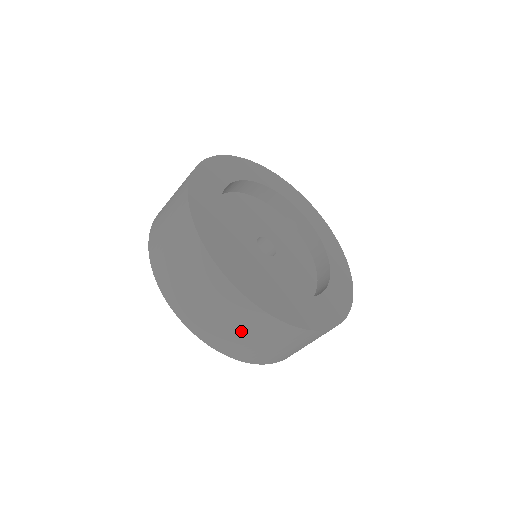
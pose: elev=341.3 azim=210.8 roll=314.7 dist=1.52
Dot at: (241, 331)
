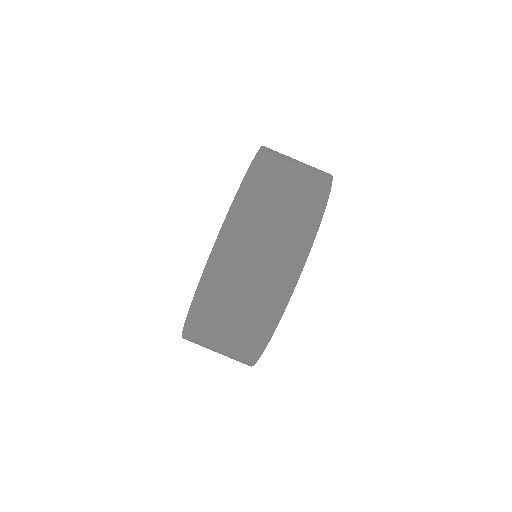
Dot at: occluded
